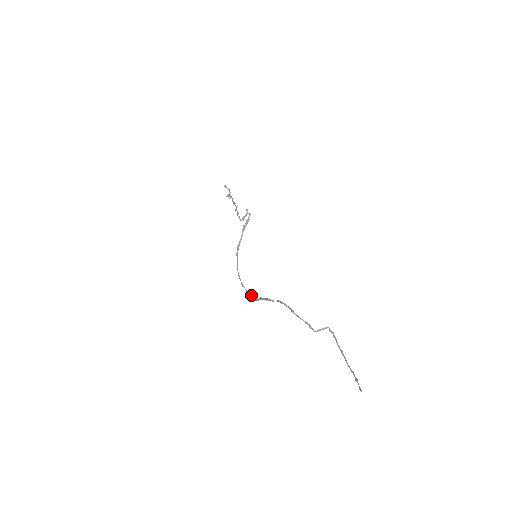
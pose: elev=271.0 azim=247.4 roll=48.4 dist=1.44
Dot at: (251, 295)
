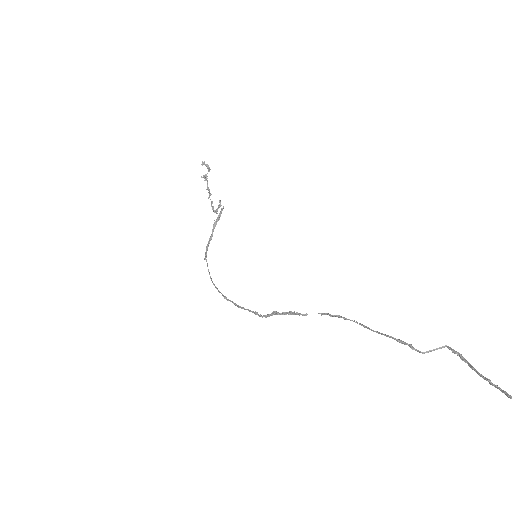
Dot at: (250, 310)
